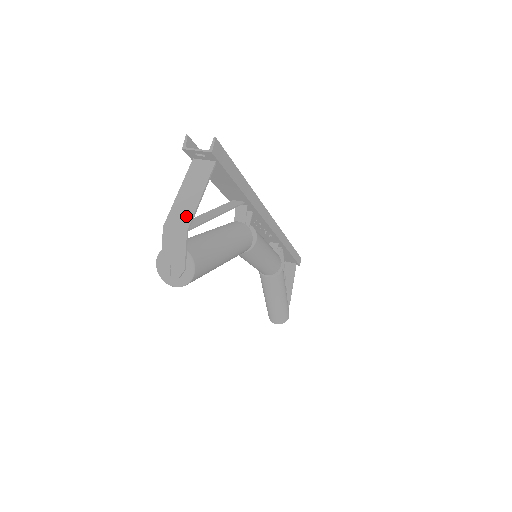
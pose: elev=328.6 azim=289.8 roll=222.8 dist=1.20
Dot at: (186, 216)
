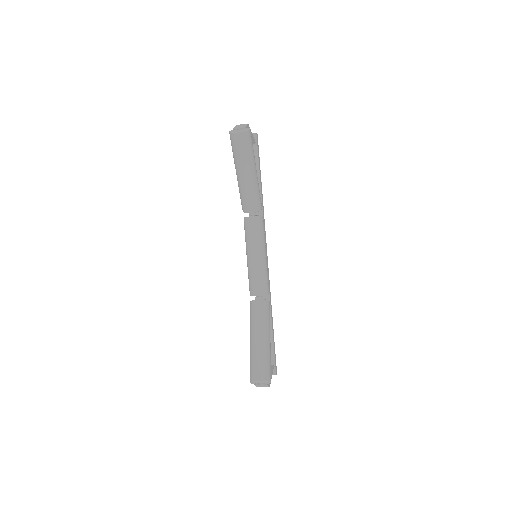
Dot at: (246, 127)
